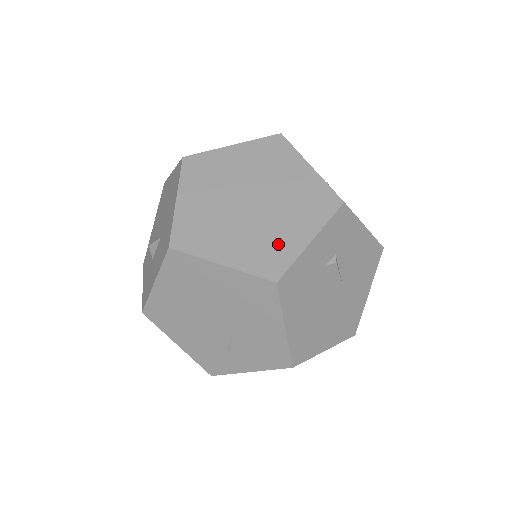
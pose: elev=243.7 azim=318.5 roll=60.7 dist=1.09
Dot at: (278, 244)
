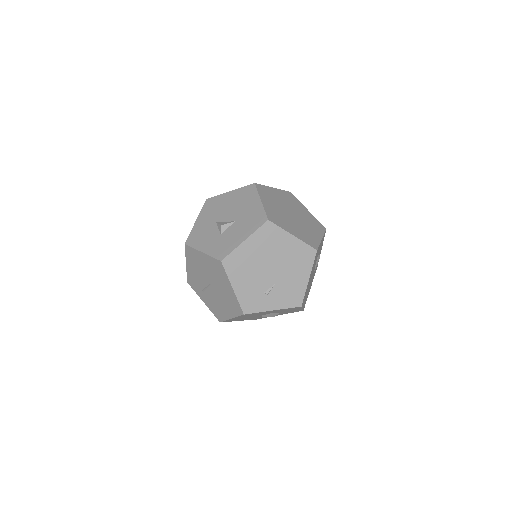
Dot at: (311, 235)
